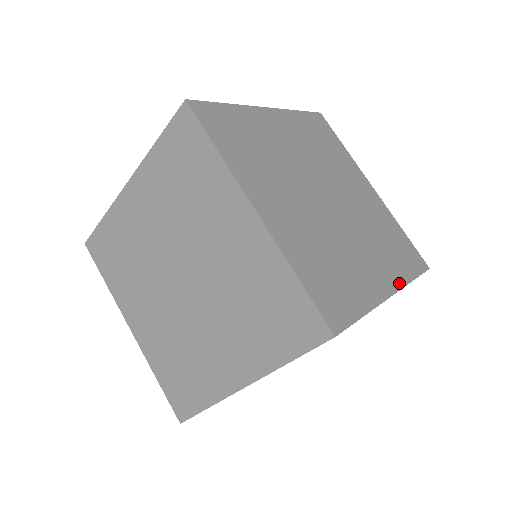
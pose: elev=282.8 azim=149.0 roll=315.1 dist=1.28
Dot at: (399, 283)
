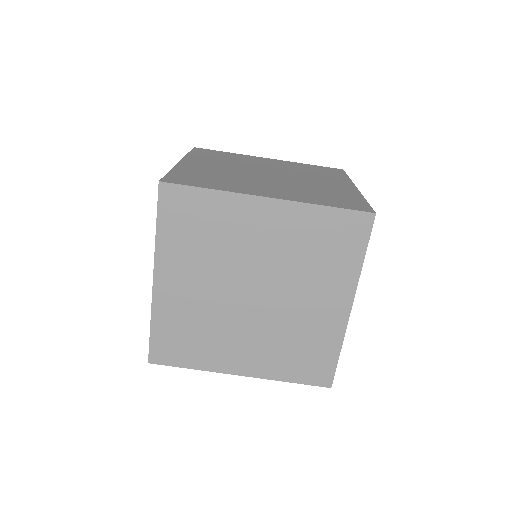
Dot at: (352, 287)
